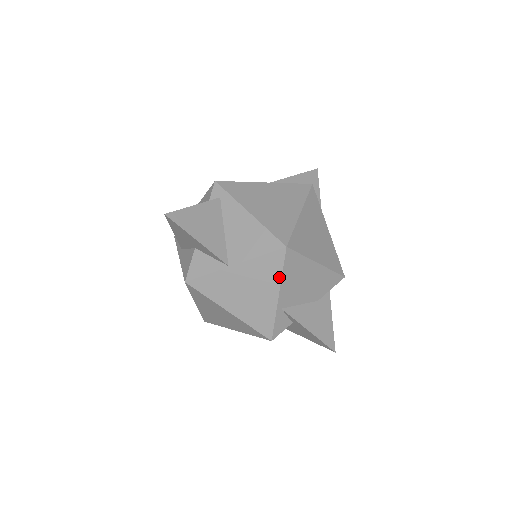
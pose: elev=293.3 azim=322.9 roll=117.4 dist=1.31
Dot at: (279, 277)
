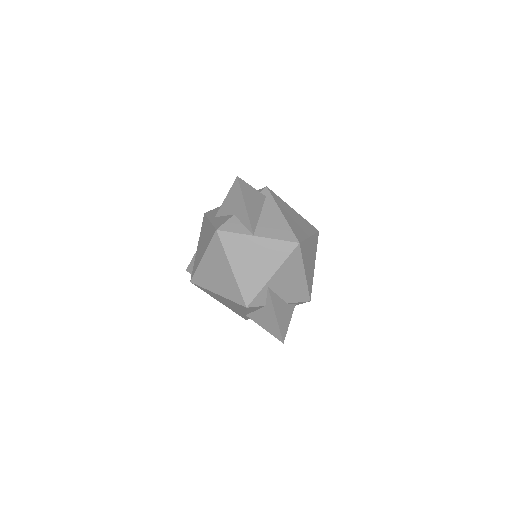
Dot at: (282, 261)
